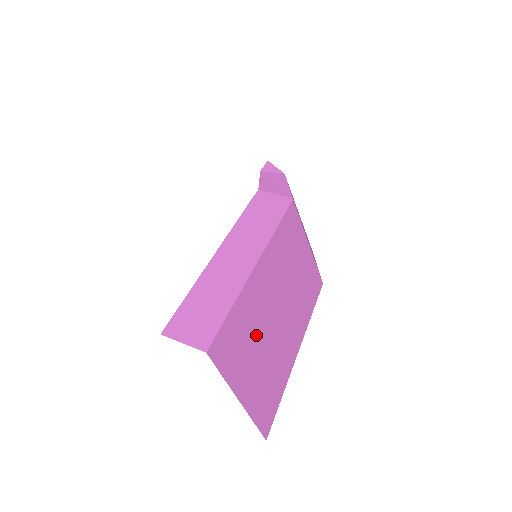
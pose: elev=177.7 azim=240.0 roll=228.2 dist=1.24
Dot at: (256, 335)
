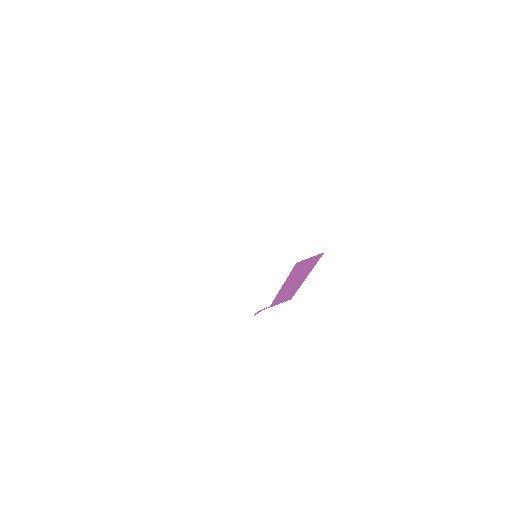
Dot at: occluded
